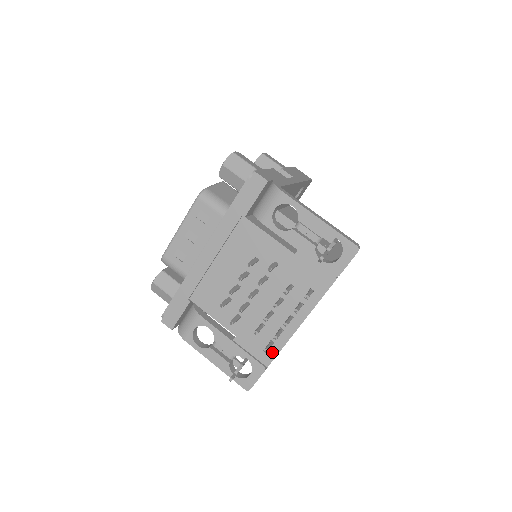
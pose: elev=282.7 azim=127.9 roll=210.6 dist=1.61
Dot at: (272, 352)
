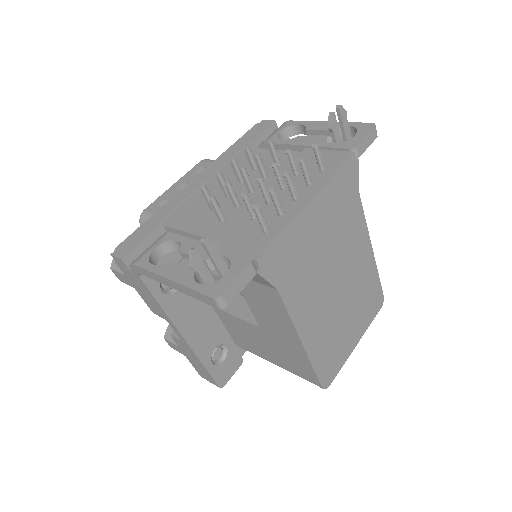
Dot at: (266, 240)
